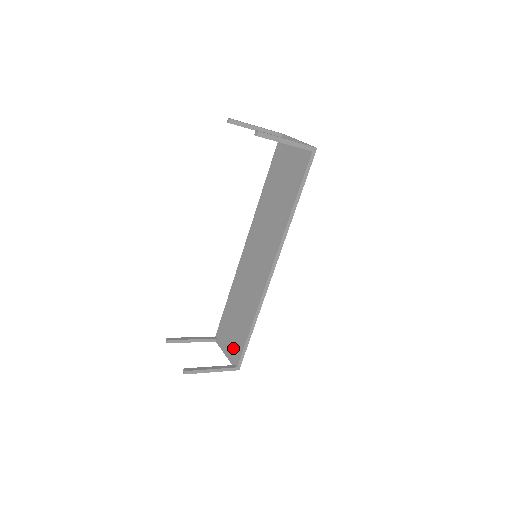
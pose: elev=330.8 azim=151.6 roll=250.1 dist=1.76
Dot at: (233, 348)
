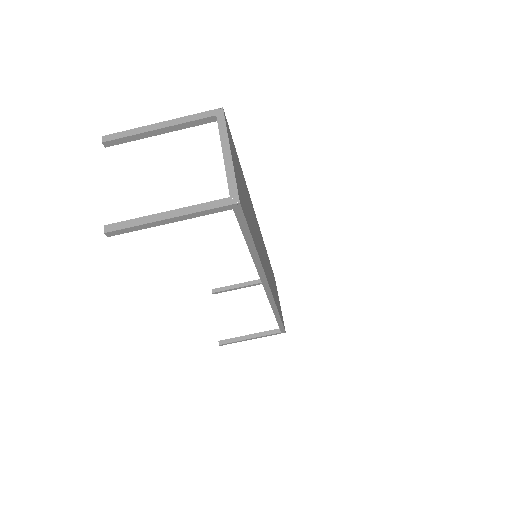
Dot at: occluded
